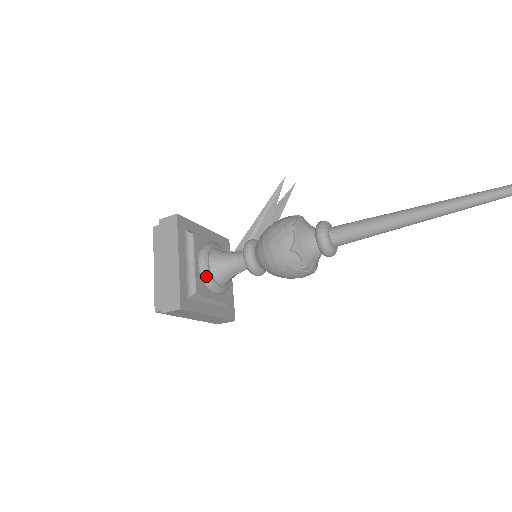
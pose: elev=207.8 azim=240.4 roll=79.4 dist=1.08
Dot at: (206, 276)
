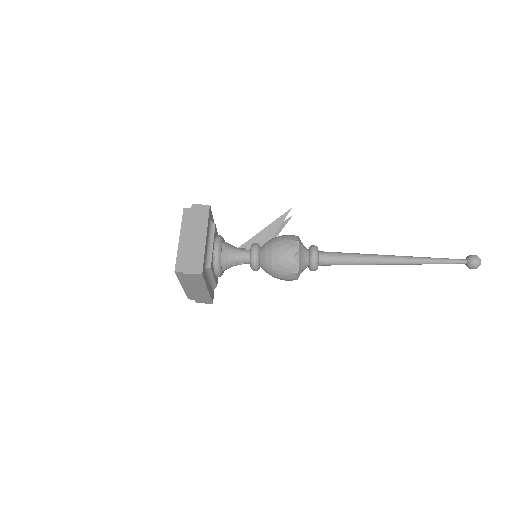
Dot at: (218, 258)
